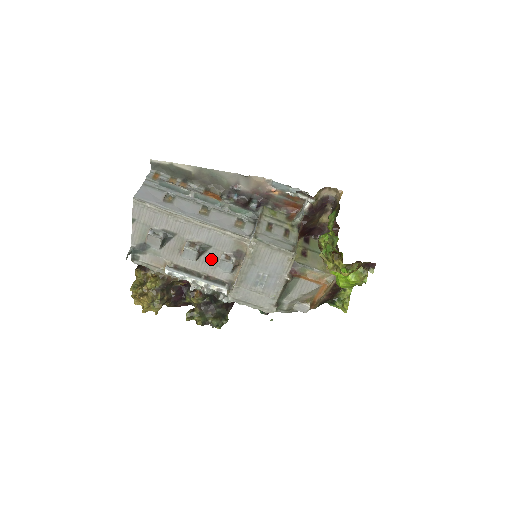
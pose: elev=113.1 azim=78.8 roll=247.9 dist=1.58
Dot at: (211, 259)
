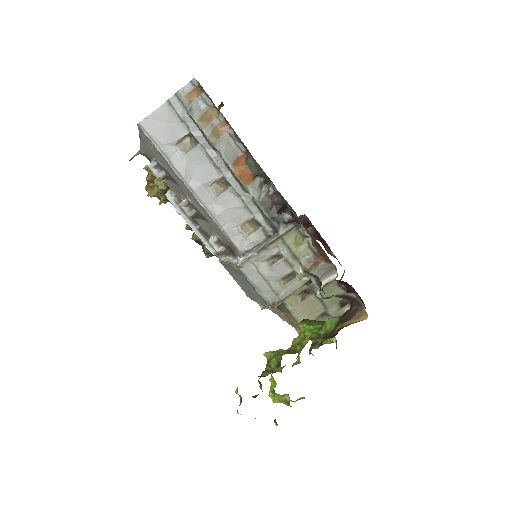
Dot at: (207, 226)
